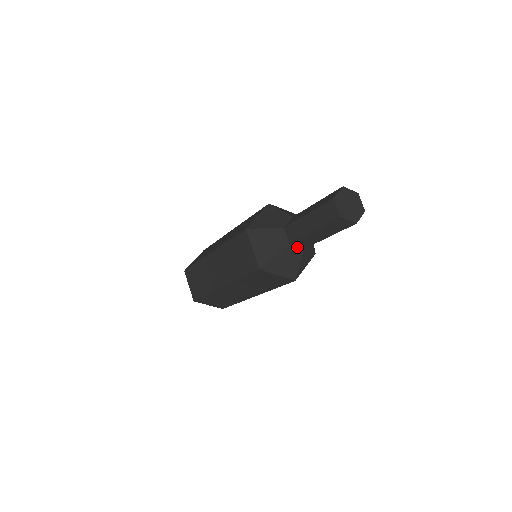
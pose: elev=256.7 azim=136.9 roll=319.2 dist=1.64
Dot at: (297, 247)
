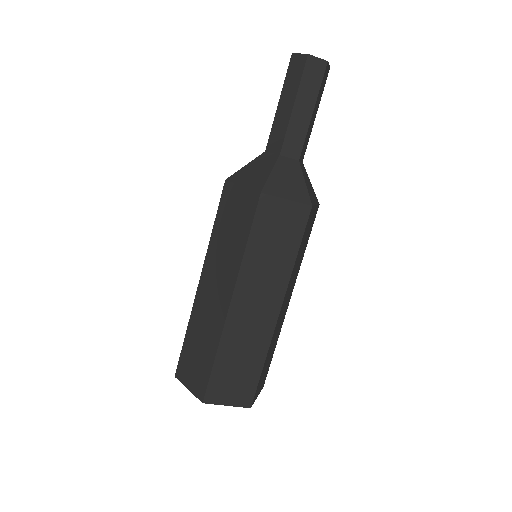
Dot at: (290, 159)
